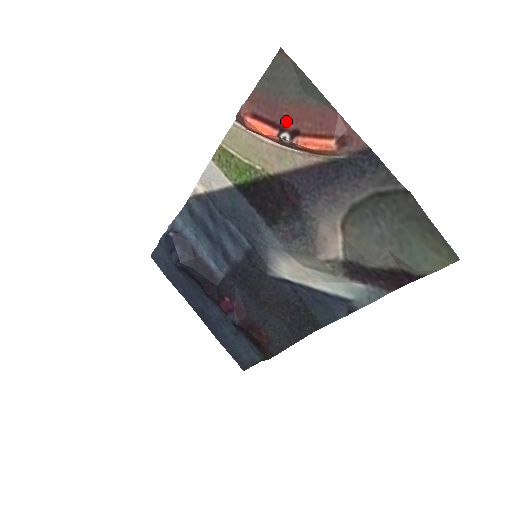
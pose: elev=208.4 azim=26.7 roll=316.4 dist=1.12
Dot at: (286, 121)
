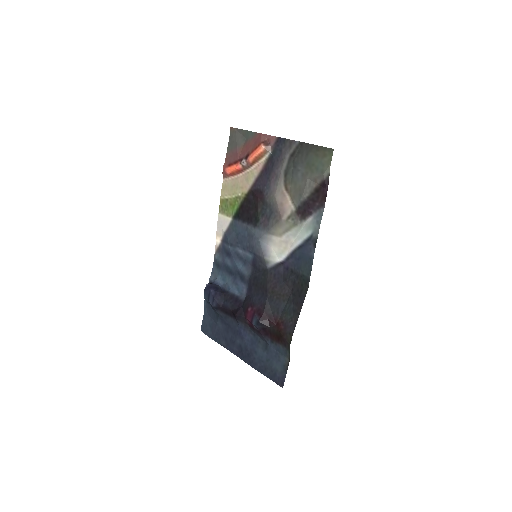
Dot at: (242, 156)
